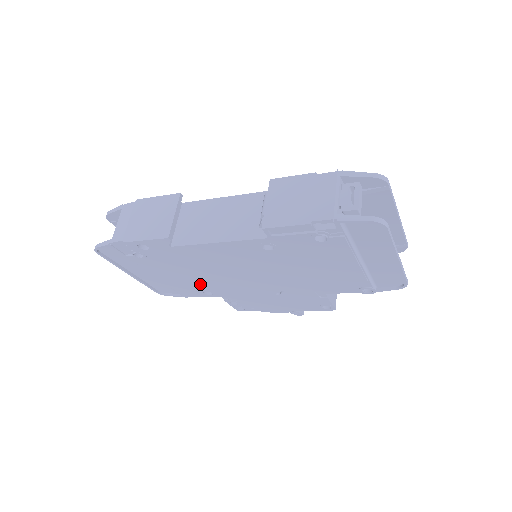
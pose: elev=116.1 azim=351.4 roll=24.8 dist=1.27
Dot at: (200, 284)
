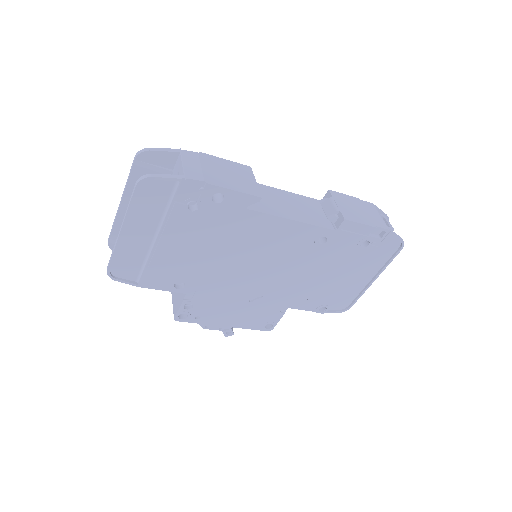
Dot at: (194, 269)
